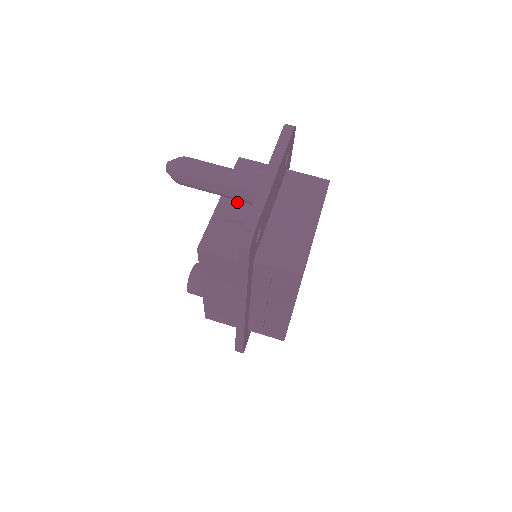
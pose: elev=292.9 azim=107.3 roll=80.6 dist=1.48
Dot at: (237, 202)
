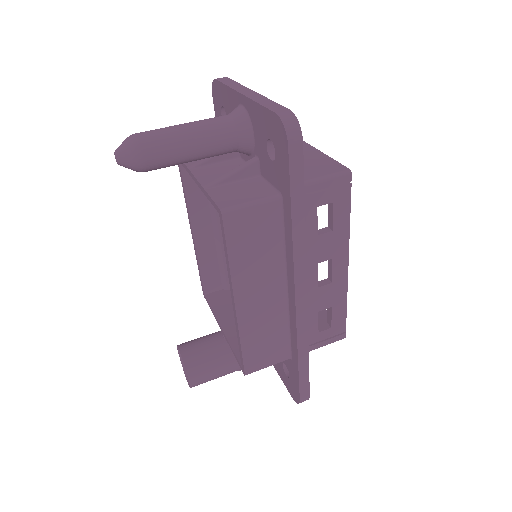
Dot at: (216, 171)
